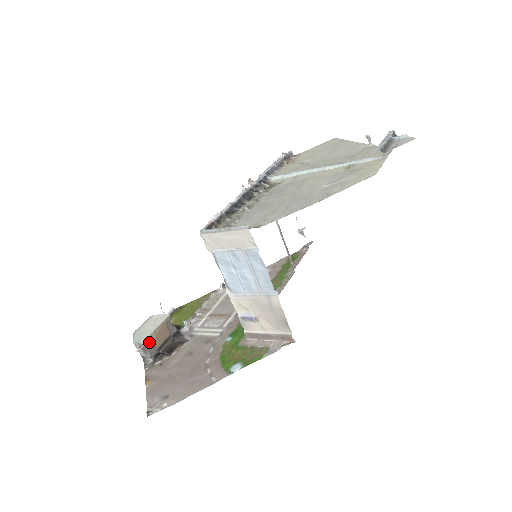
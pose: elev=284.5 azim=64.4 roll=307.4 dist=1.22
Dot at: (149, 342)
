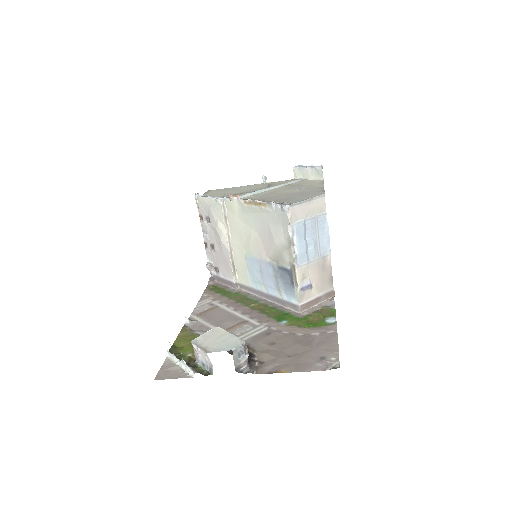
Dot at: occluded
